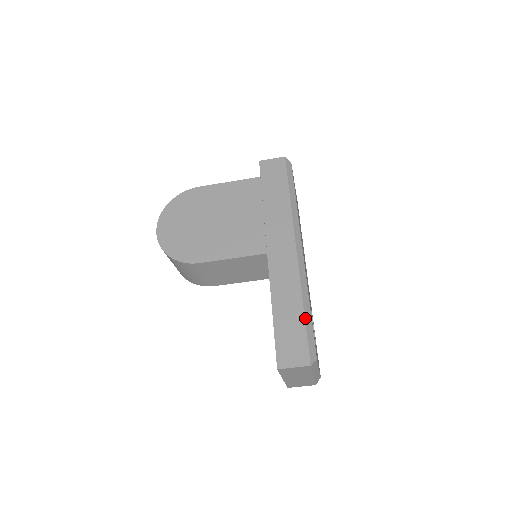
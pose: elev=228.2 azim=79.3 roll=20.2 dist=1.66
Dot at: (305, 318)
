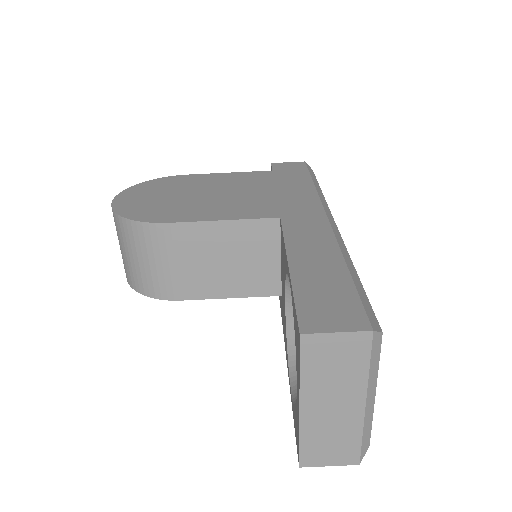
Dot at: (351, 275)
